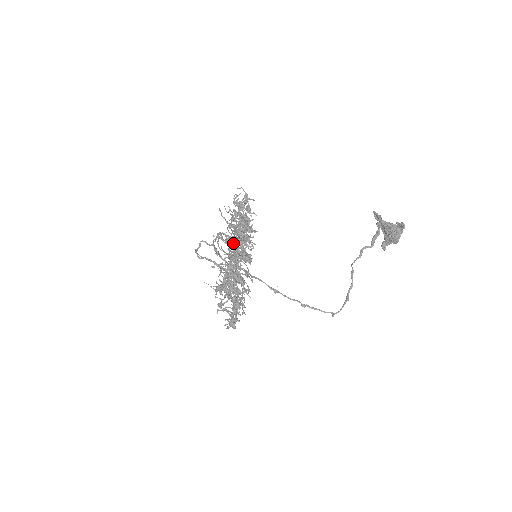
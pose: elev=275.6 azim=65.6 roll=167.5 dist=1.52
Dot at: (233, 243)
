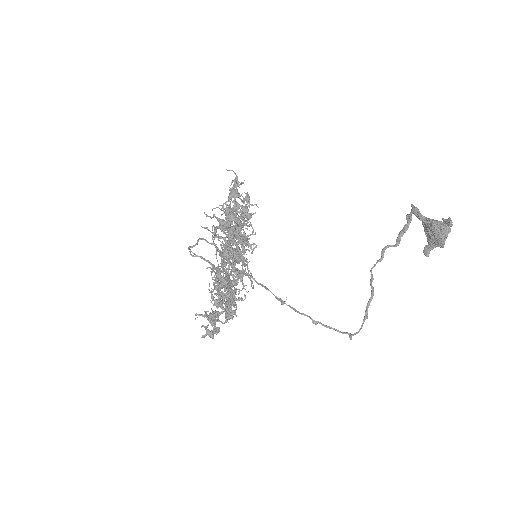
Dot at: (228, 239)
